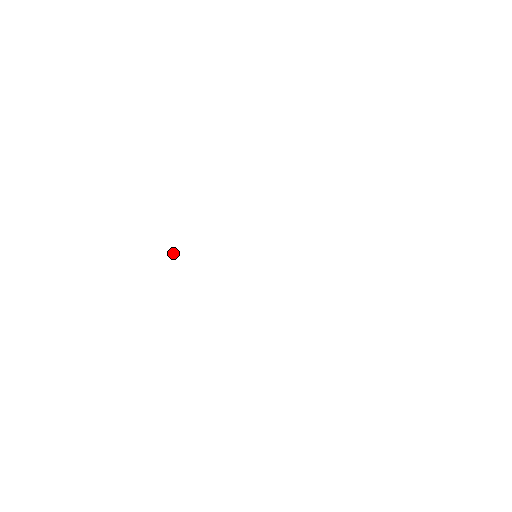
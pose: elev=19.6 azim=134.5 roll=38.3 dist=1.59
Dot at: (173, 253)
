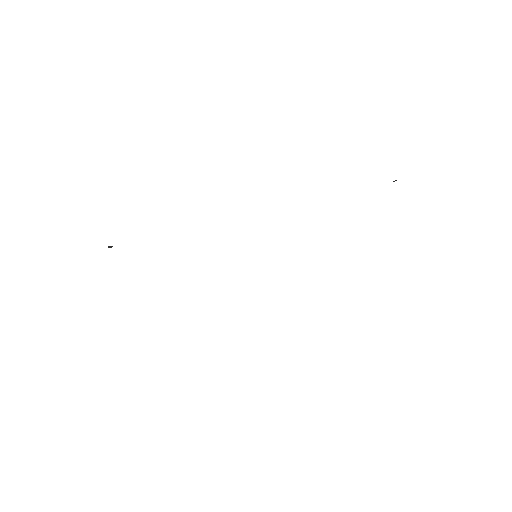
Dot at: (109, 246)
